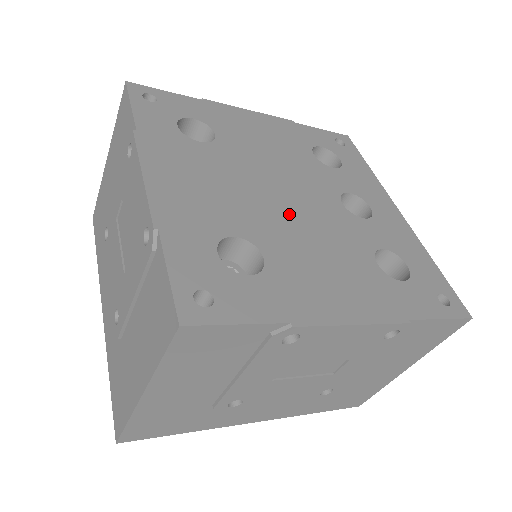
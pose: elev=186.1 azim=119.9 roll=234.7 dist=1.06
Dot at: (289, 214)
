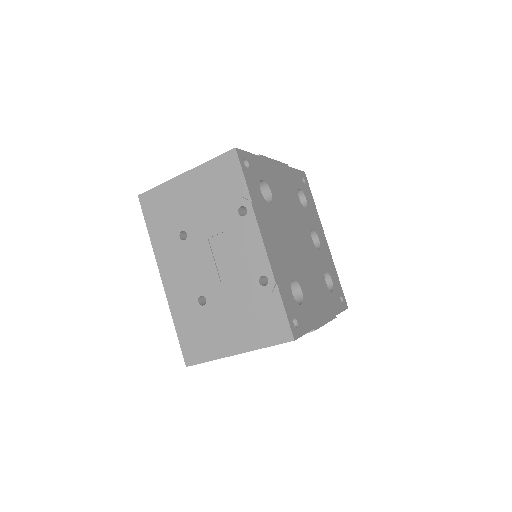
Dot at: (302, 256)
